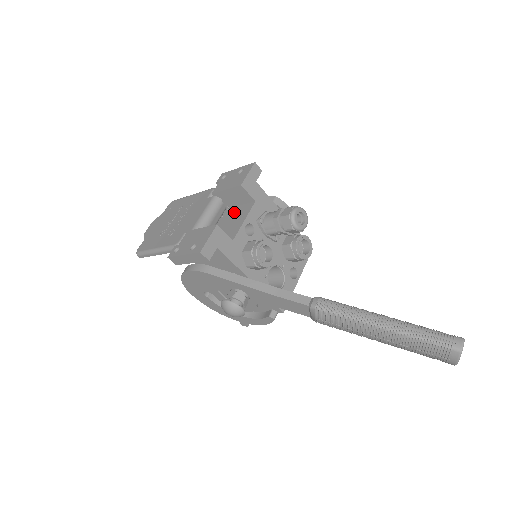
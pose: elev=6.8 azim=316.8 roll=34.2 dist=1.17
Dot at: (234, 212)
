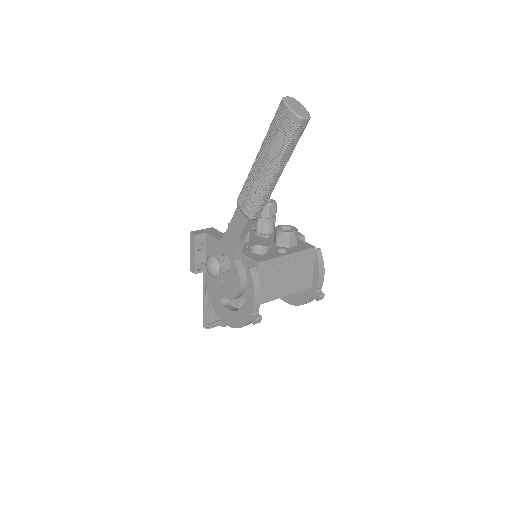
Dot at: occluded
